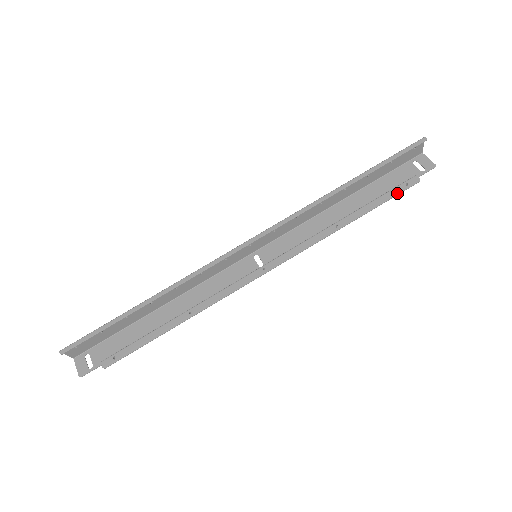
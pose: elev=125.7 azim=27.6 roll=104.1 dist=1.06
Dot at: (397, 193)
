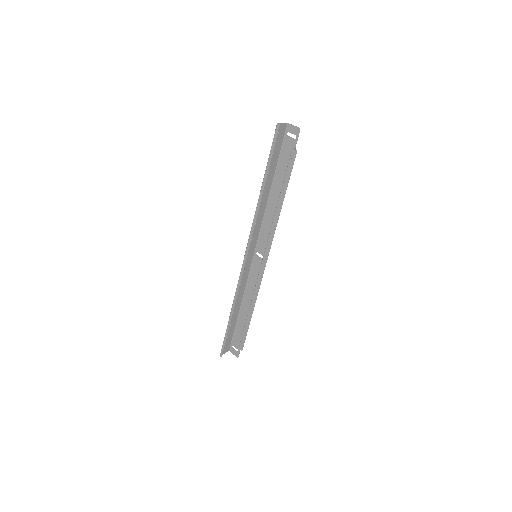
Dot at: (291, 170)
